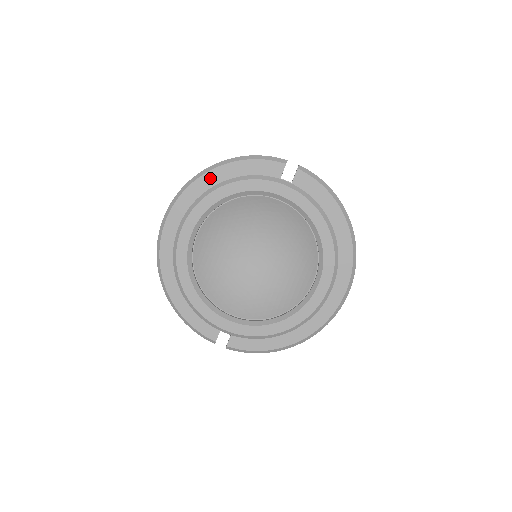
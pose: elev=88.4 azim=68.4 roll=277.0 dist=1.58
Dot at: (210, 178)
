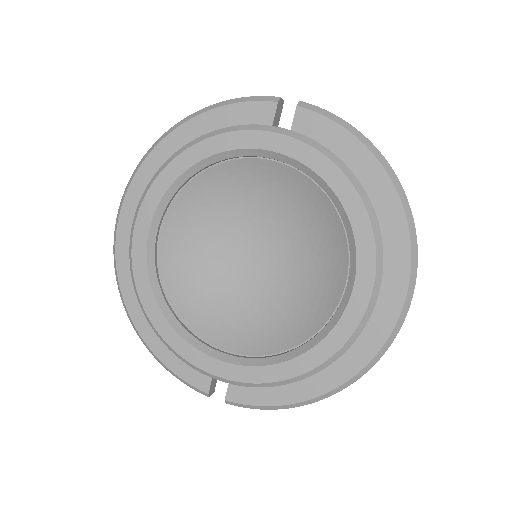
Dot at: (170, 145)
